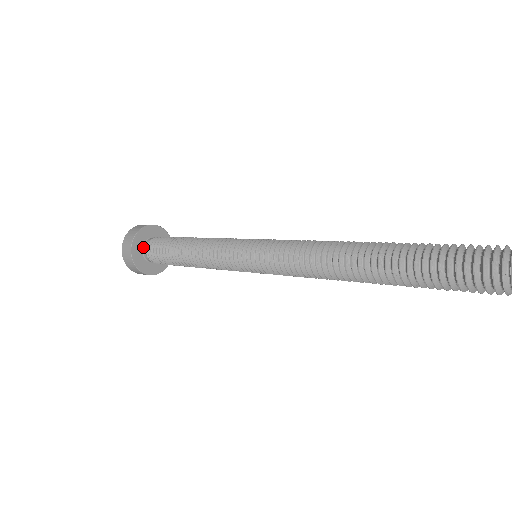
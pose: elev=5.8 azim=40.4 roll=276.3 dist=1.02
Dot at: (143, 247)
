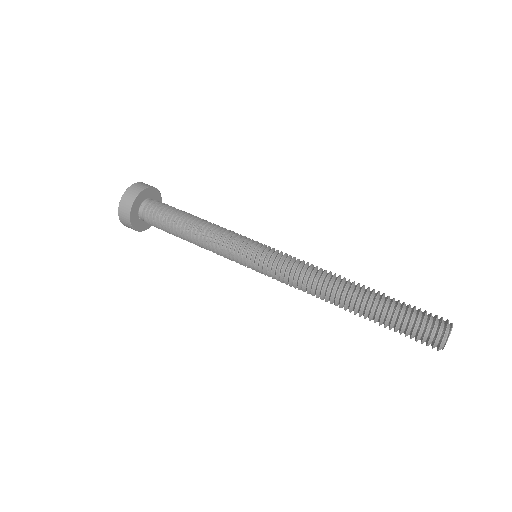
Dot at: (139, 211)
